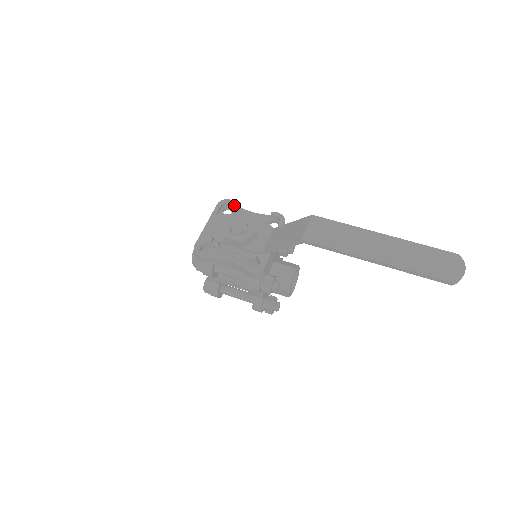
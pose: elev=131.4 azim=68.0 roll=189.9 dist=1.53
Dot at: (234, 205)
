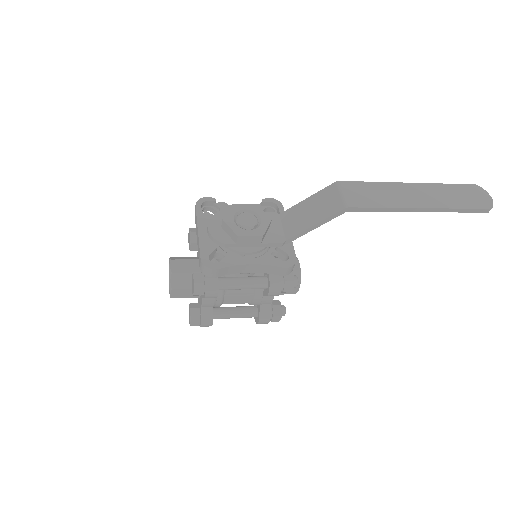
Dot at: (215, 202)
